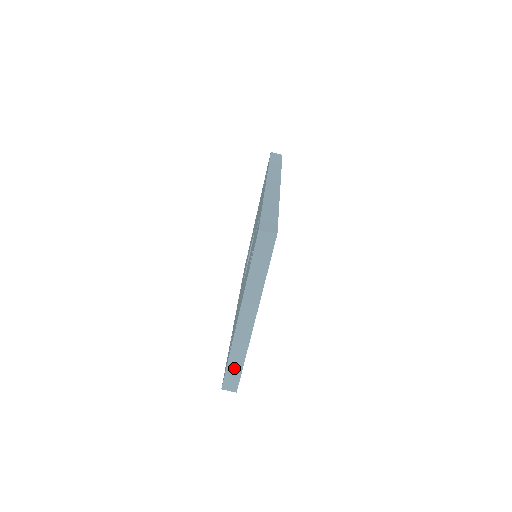
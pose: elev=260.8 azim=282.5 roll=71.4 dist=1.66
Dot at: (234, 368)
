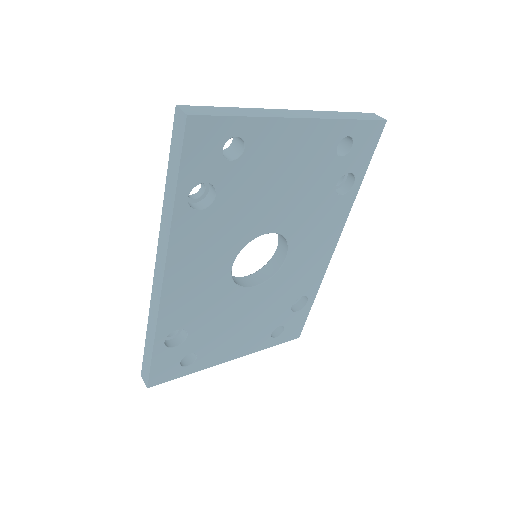
Dot at: (225, 111)
